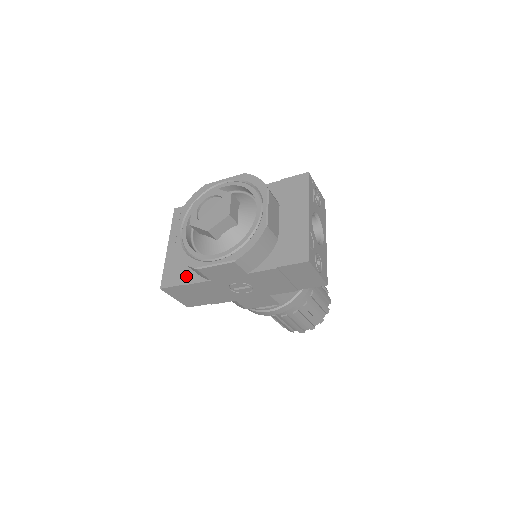
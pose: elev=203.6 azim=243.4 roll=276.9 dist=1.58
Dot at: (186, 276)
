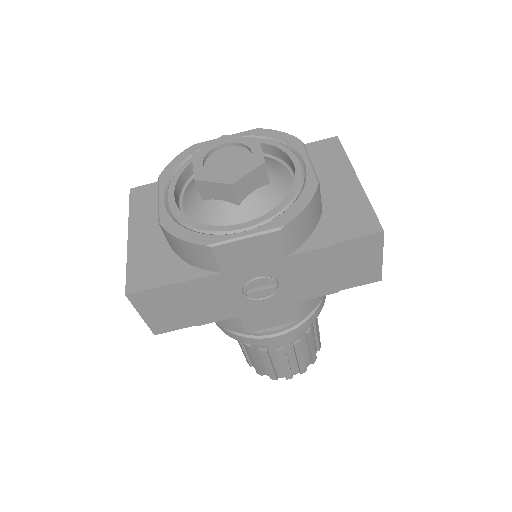
Dot at: (173, 271)
